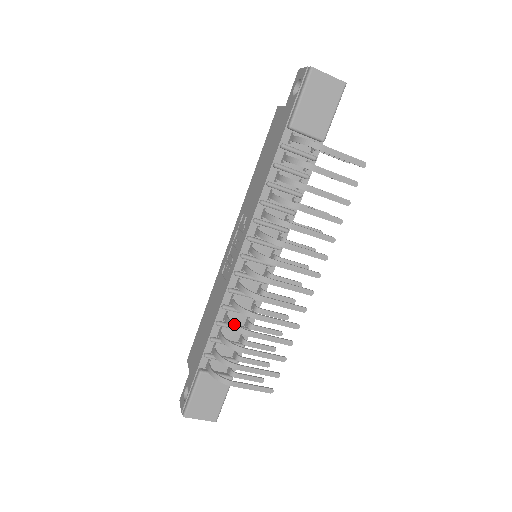
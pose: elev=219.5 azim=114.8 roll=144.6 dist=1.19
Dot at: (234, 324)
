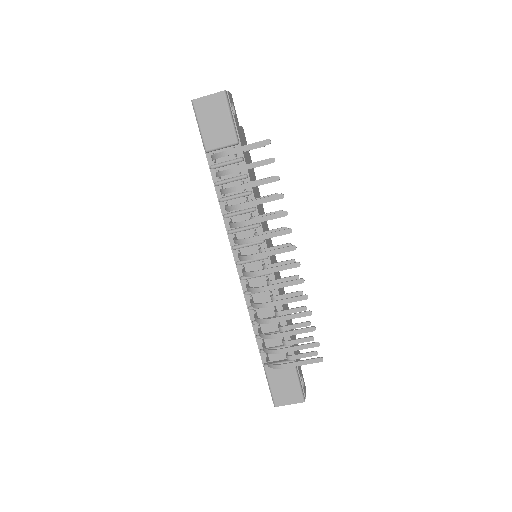
Dot at: (256, 319)
